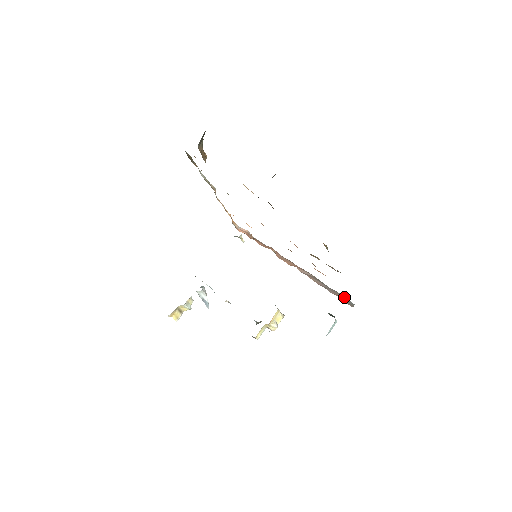
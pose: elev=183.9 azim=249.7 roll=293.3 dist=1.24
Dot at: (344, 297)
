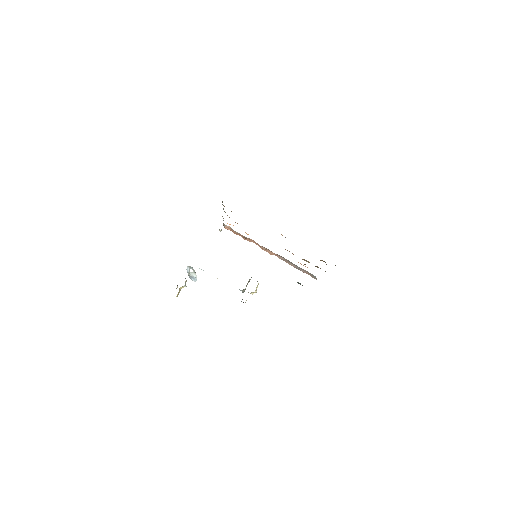
Dot at: (309, 273)
